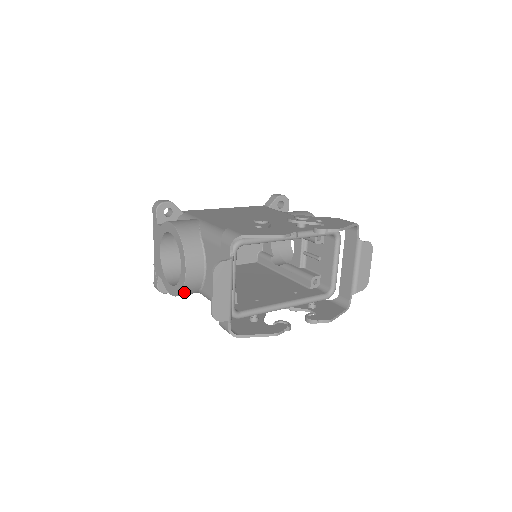
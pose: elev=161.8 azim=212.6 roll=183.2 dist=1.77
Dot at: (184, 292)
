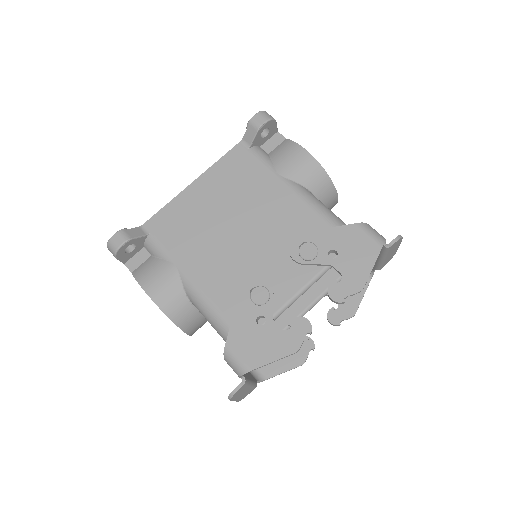
Dot at: occluded
